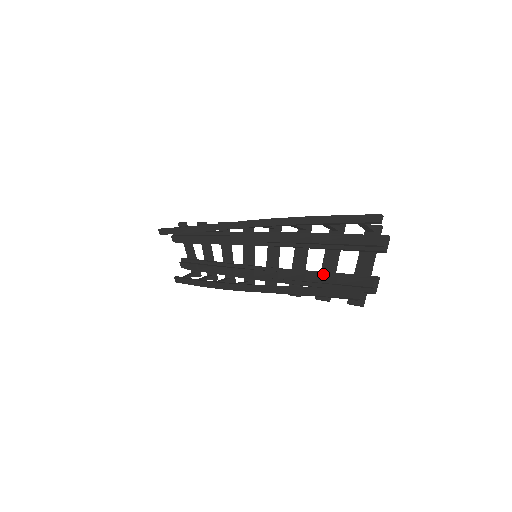
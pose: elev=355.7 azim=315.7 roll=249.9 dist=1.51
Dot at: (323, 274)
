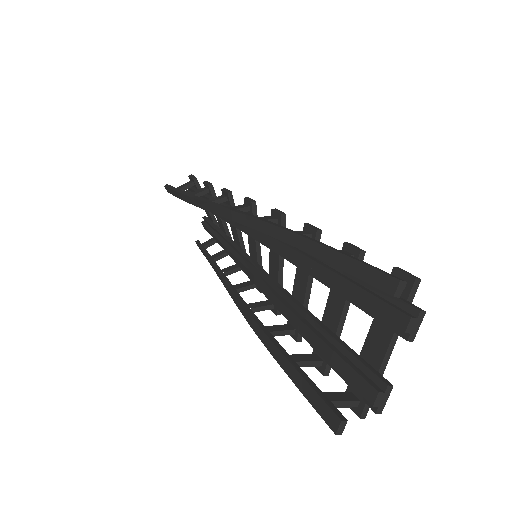
Dot at: (320, 331)
